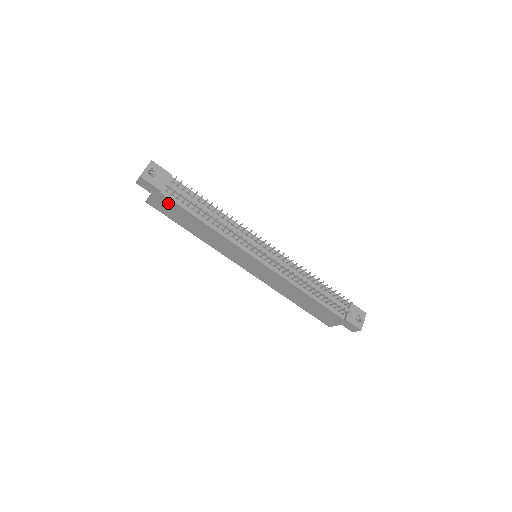
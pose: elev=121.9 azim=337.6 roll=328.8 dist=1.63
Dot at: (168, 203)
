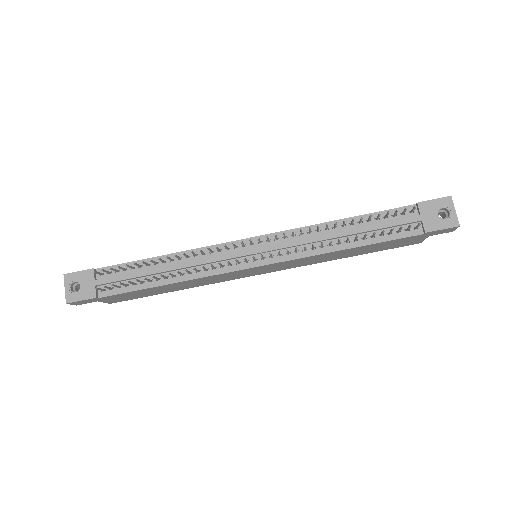
Dot at: (119, 296)
